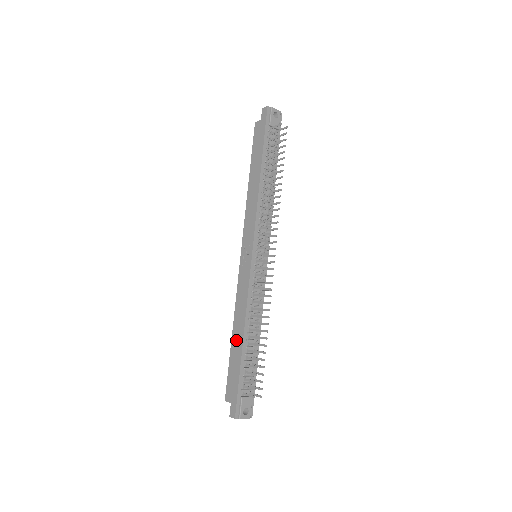
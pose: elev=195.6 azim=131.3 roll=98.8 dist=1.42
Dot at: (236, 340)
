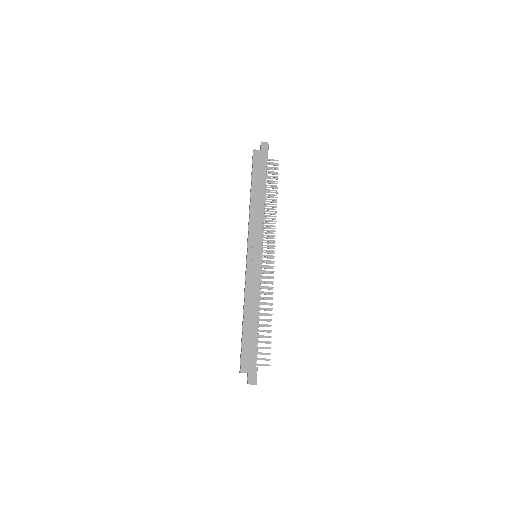
Dot at: (250, 322)
